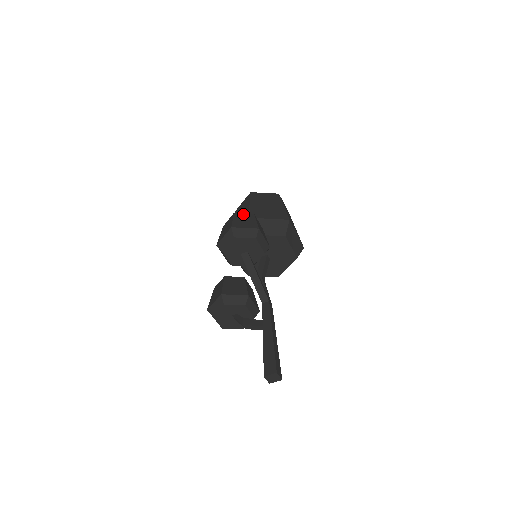
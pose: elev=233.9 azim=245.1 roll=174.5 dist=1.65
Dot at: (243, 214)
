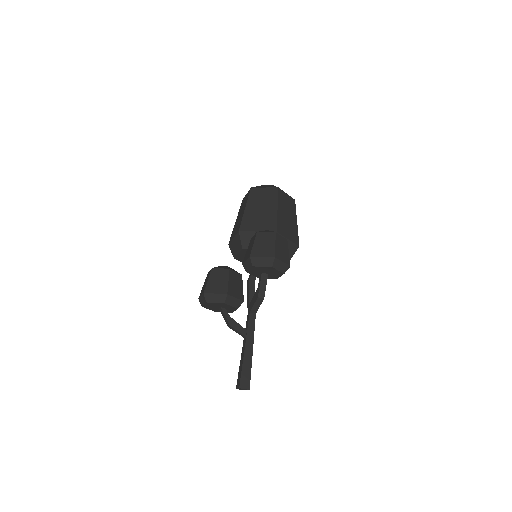
Dot at: (281, 237)
